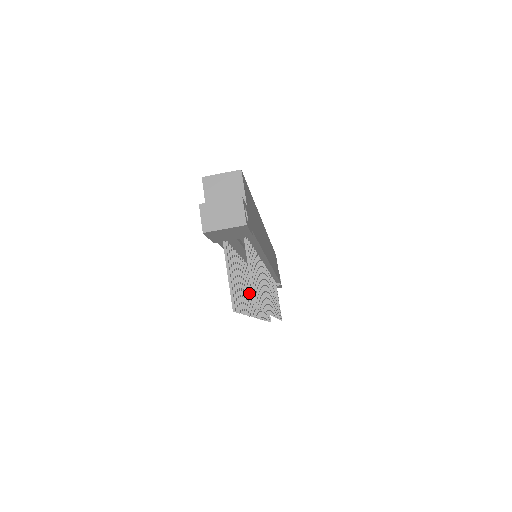
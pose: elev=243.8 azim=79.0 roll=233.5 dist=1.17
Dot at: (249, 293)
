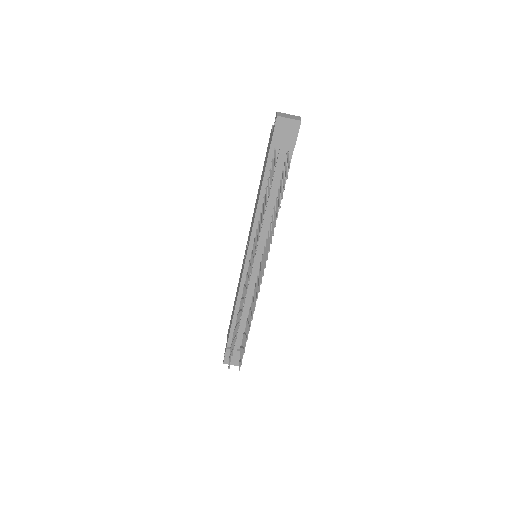
Dot at: occluded
